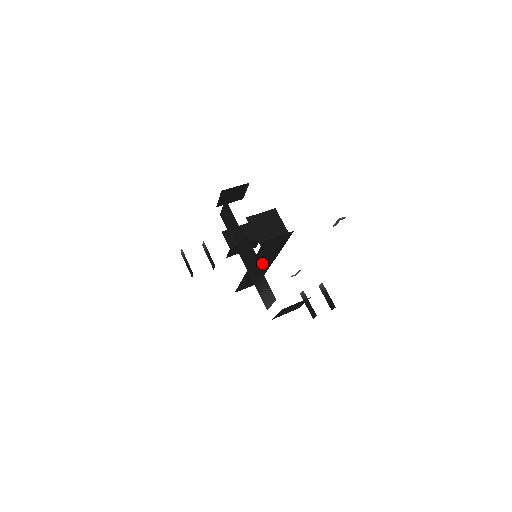
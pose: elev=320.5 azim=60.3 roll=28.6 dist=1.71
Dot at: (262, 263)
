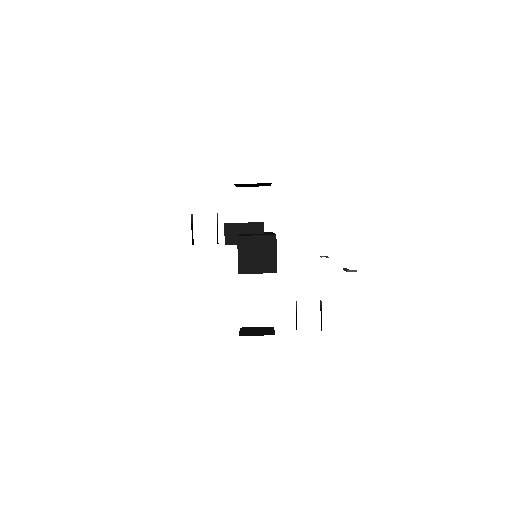
Dot at: occluded
